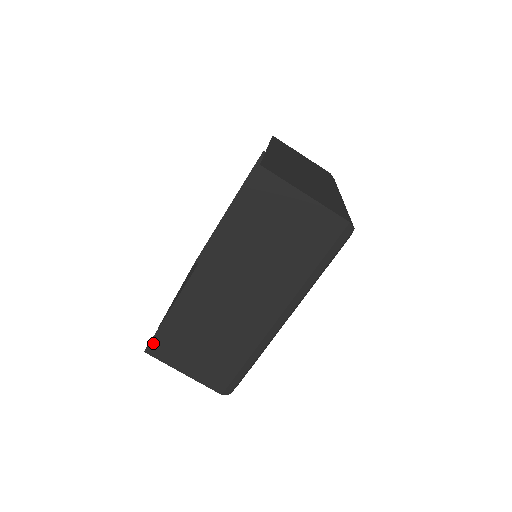
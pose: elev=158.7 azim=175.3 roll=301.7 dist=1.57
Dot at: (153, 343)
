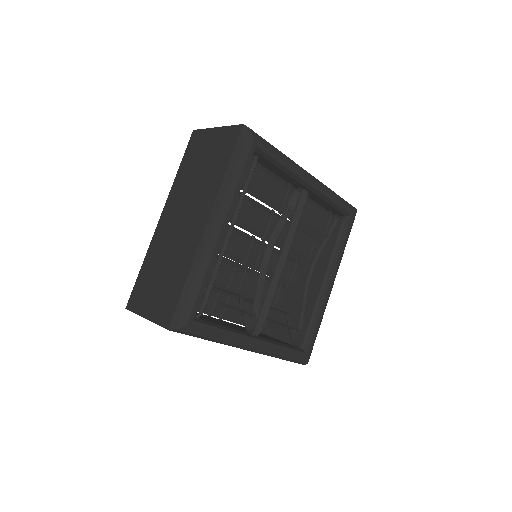
Dot at: (131, 297)
